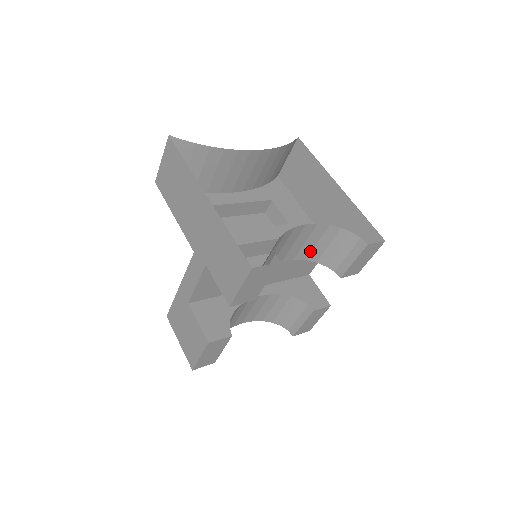
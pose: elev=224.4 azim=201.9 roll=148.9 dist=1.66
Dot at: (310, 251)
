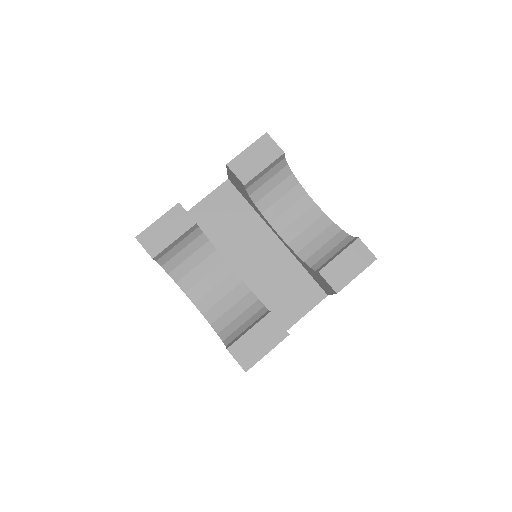
Dot at: (305, 245)
